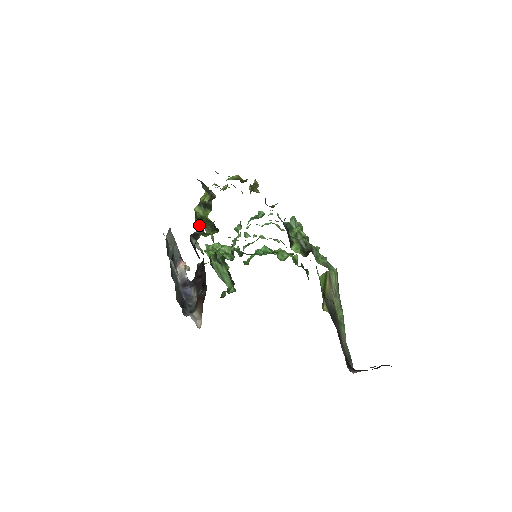
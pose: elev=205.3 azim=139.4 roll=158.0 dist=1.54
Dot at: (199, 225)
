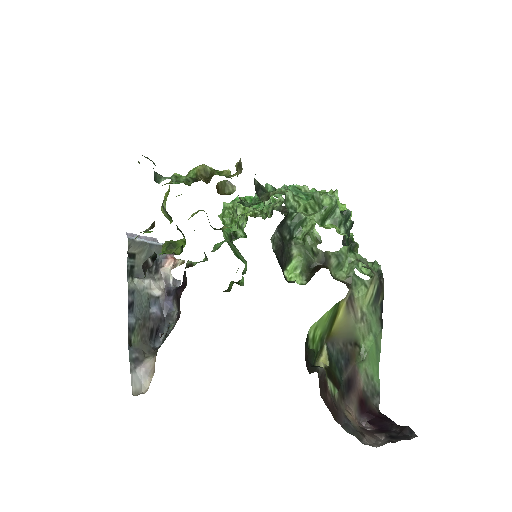
Dot at: occluded
